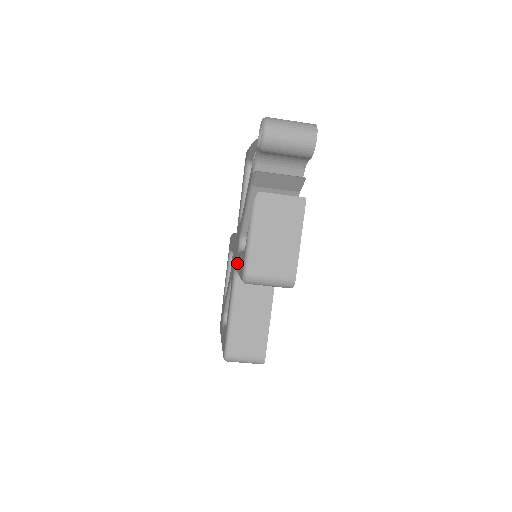
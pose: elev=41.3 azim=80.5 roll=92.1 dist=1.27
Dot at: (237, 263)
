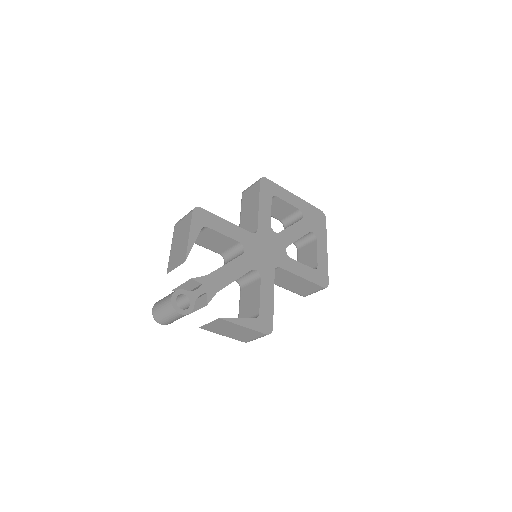
Dot at: occluded
